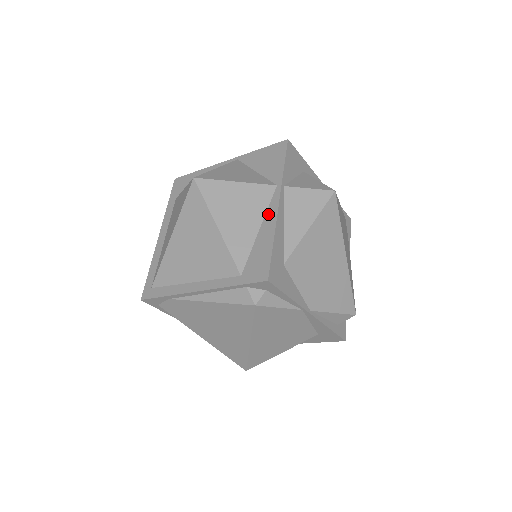
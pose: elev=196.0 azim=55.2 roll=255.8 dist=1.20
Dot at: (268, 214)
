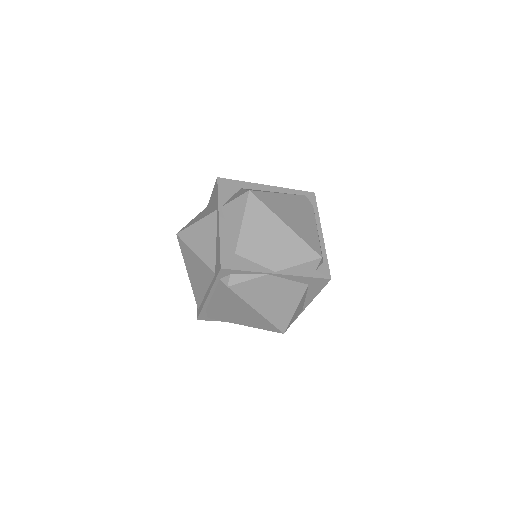
Dot at: (217, 229)
